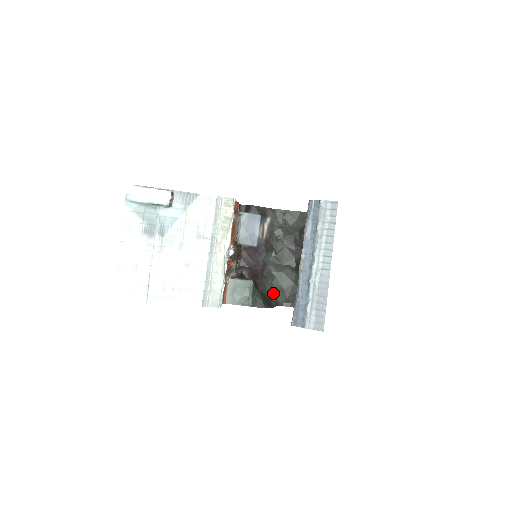
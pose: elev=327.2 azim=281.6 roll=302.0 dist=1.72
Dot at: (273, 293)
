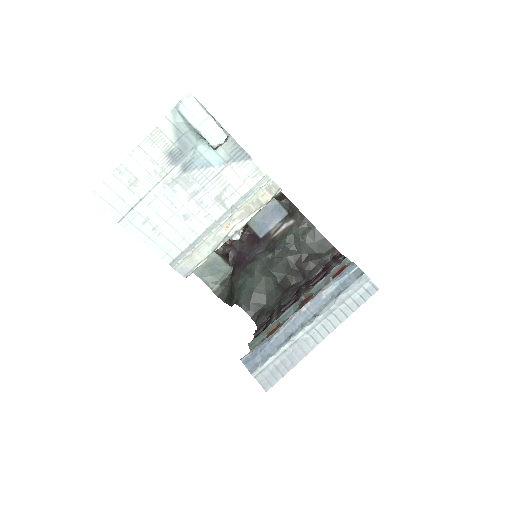
Dot at: (241, 289)
